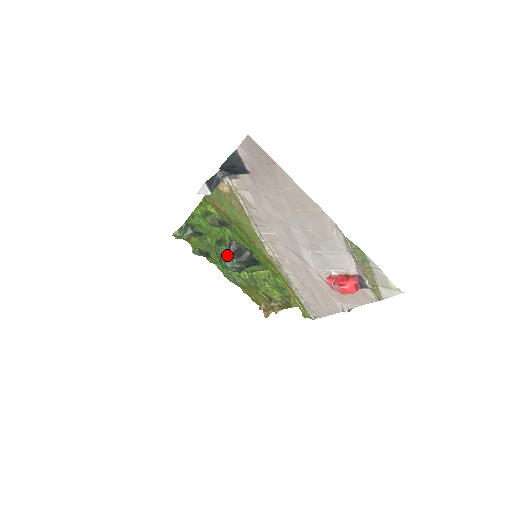
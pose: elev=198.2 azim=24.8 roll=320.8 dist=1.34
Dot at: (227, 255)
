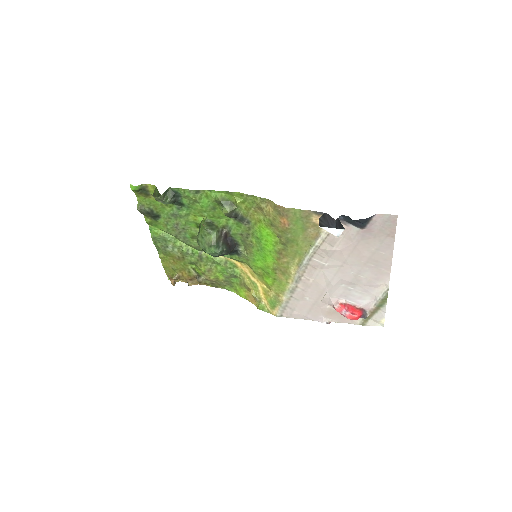
Dot at: (219, 242)
